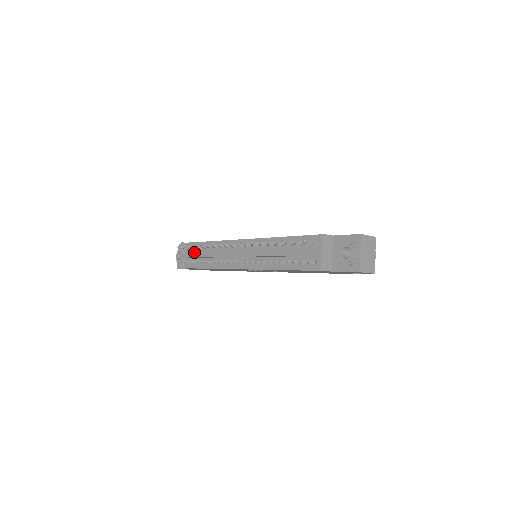
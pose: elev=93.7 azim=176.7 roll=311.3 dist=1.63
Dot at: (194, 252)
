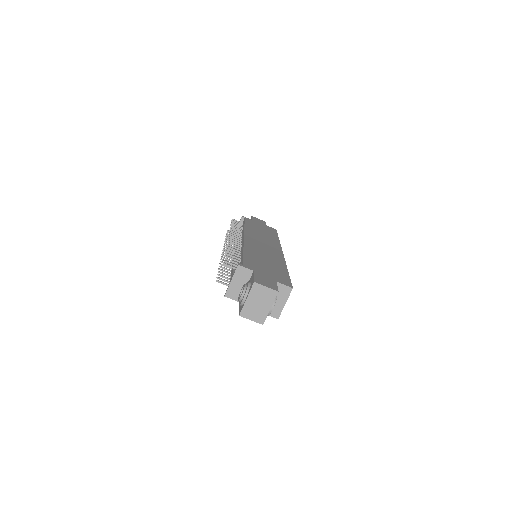
Dot at: occluded
